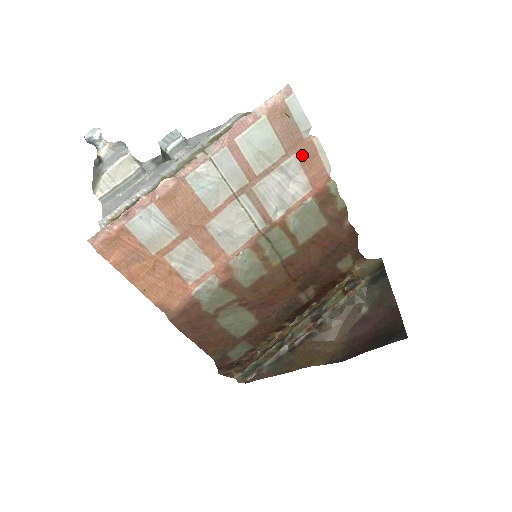
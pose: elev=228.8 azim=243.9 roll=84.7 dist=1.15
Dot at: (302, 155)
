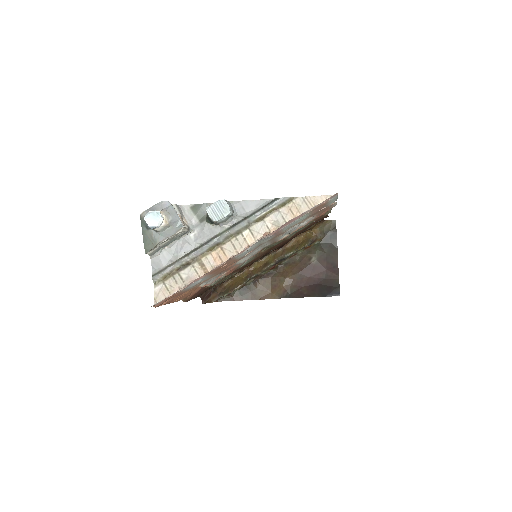
Dot at: (320, 212)
